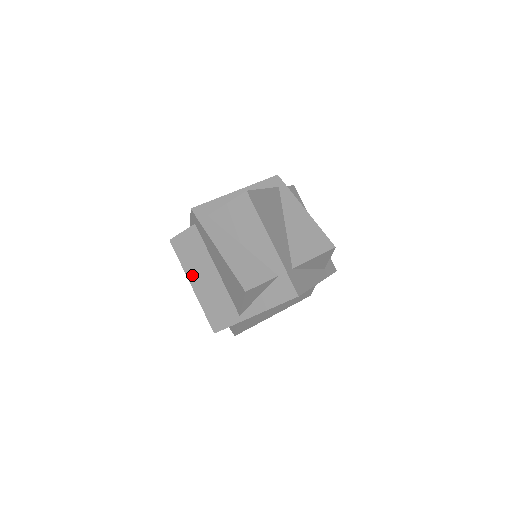
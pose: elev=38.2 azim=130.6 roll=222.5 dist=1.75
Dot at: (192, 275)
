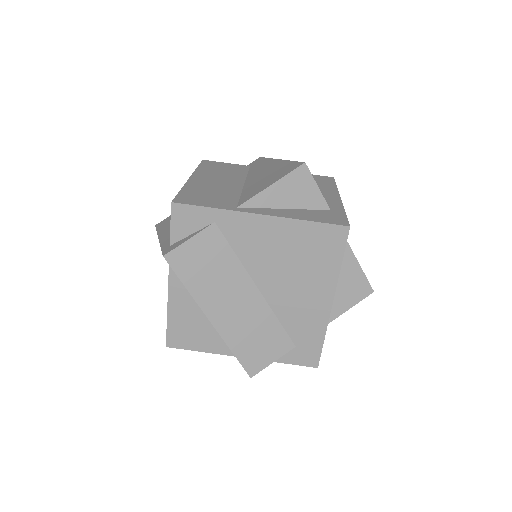
Dot at: (202, 175)
